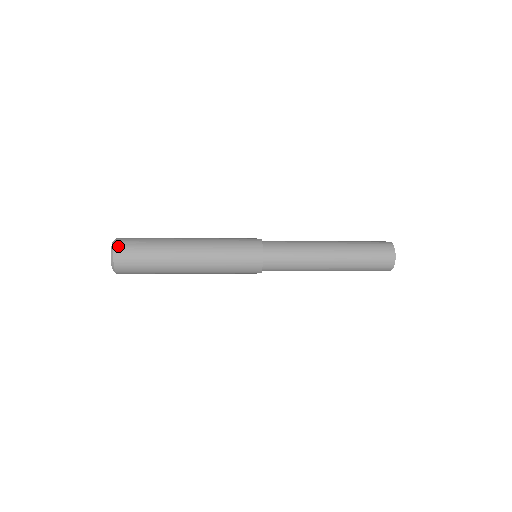
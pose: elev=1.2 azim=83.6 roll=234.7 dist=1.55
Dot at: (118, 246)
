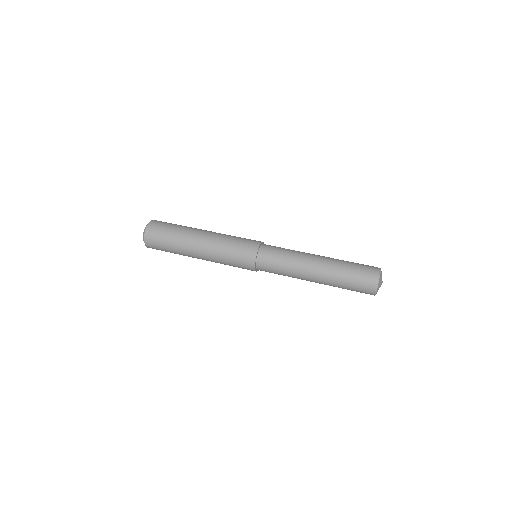
Dot at: (148, 232)
